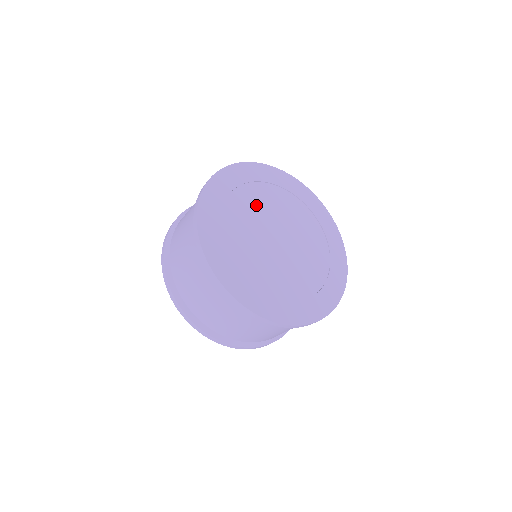
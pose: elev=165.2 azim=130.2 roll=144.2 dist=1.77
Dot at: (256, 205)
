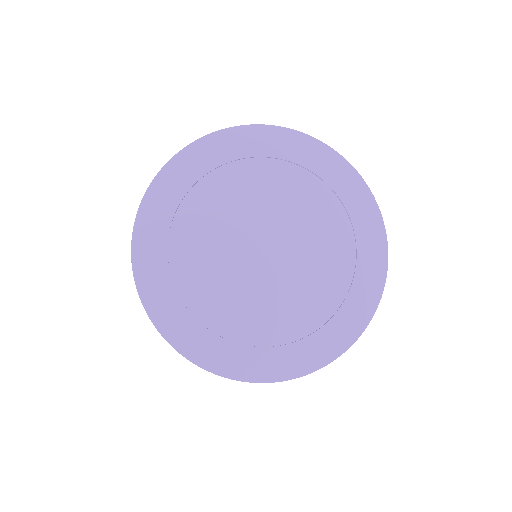
Dot at: (253, 193)
